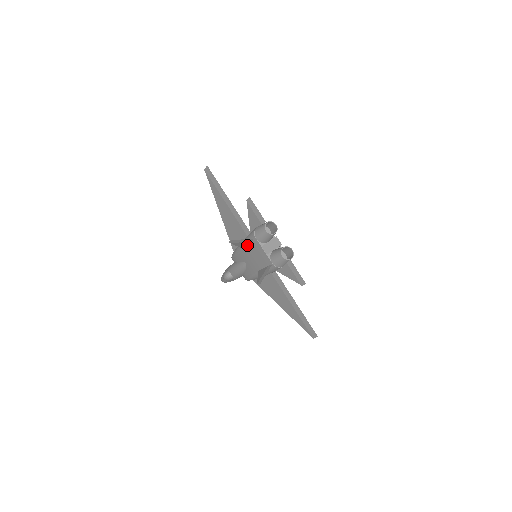
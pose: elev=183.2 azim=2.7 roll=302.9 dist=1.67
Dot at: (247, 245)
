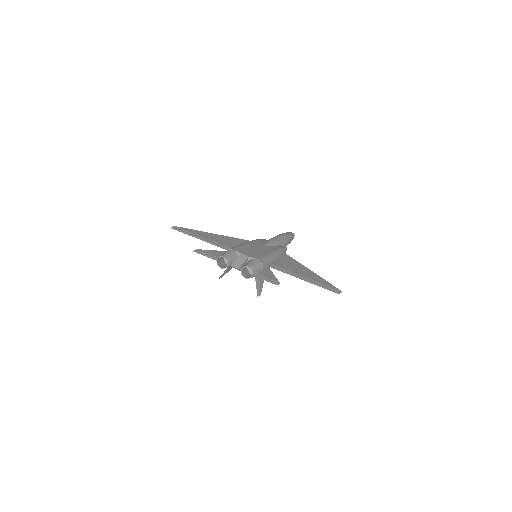
Dot at: occluded
